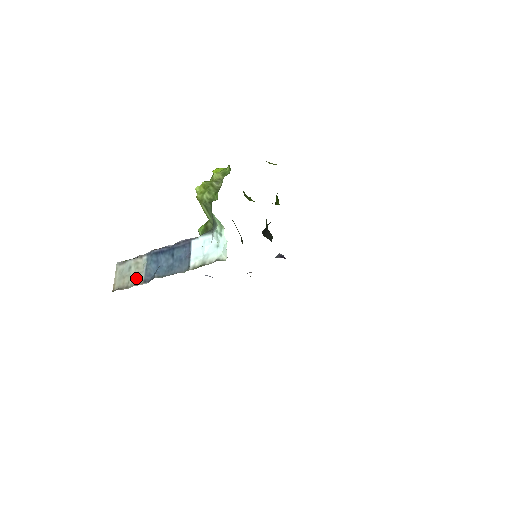
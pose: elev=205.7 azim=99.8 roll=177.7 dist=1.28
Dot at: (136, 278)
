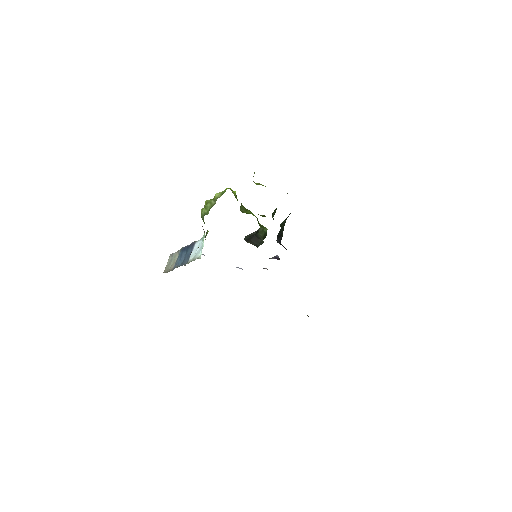
Dot at: (172, 266)
